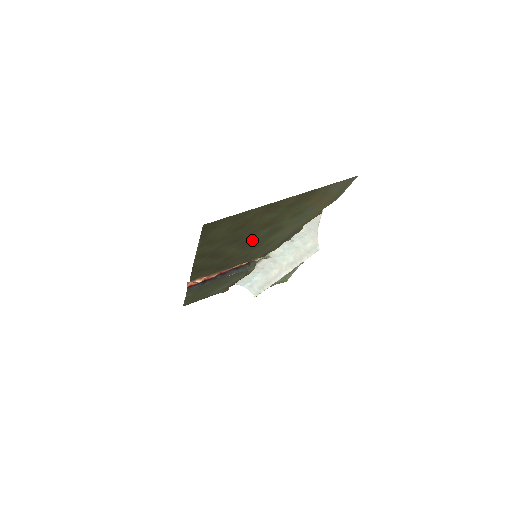
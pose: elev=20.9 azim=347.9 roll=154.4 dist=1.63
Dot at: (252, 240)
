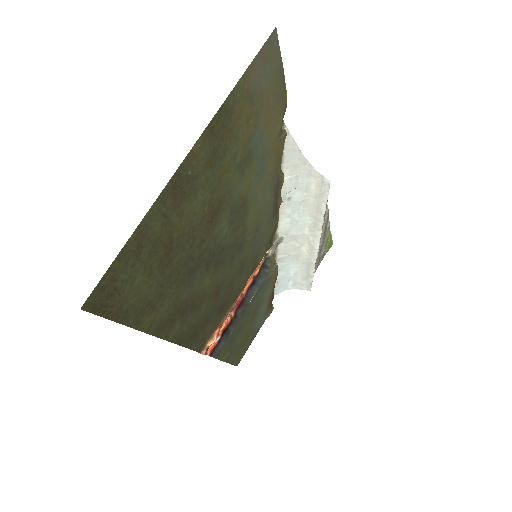
Dot at: (220, 248)
